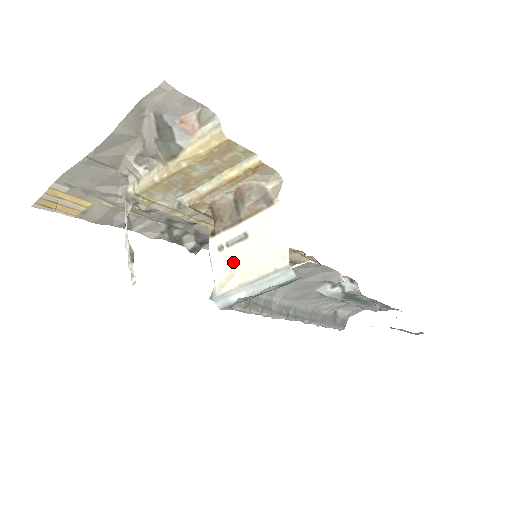
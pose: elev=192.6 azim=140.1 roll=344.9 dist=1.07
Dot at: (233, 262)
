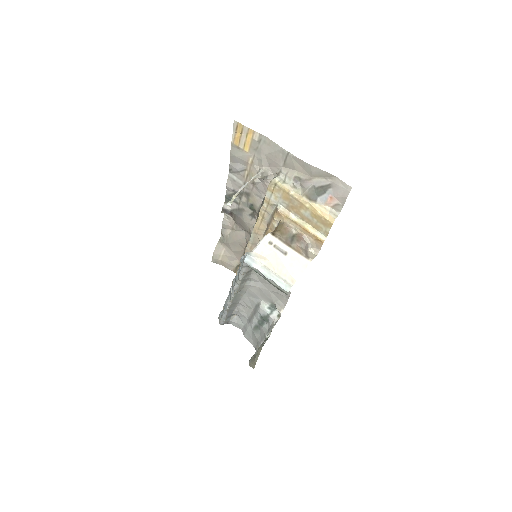
Dot at: (270, 254)
